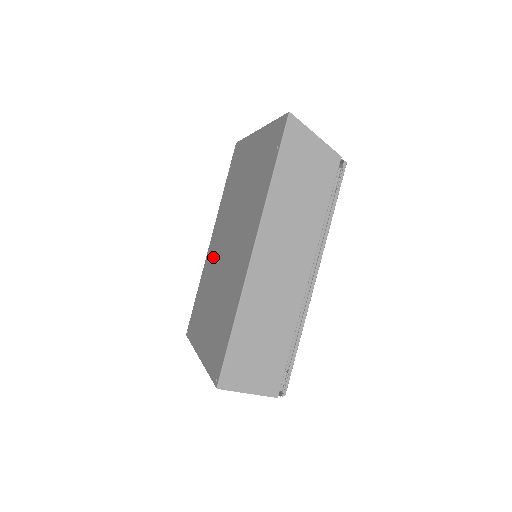
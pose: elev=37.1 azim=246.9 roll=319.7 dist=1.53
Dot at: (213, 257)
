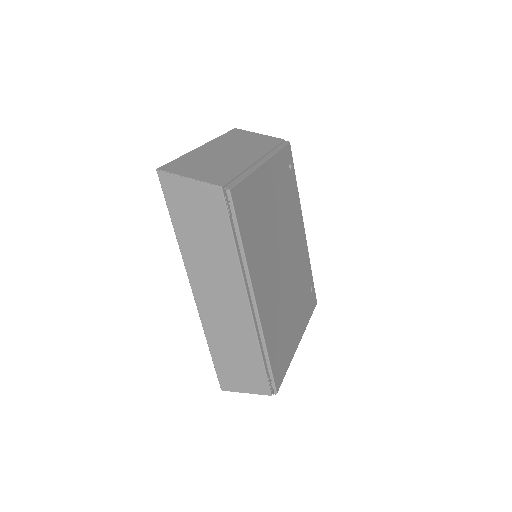
Dot at: occluded
